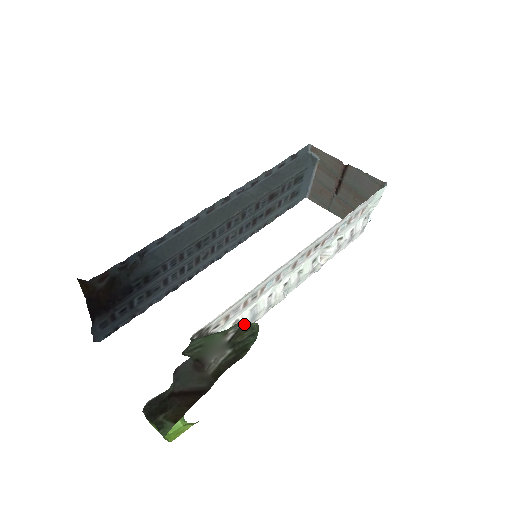
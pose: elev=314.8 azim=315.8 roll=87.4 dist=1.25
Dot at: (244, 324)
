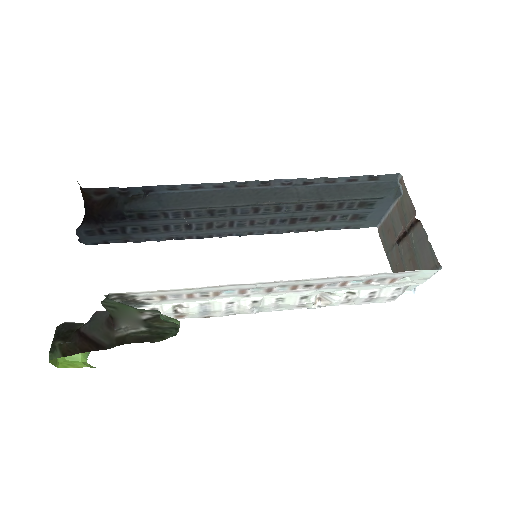
Dot at: (161, 315)
